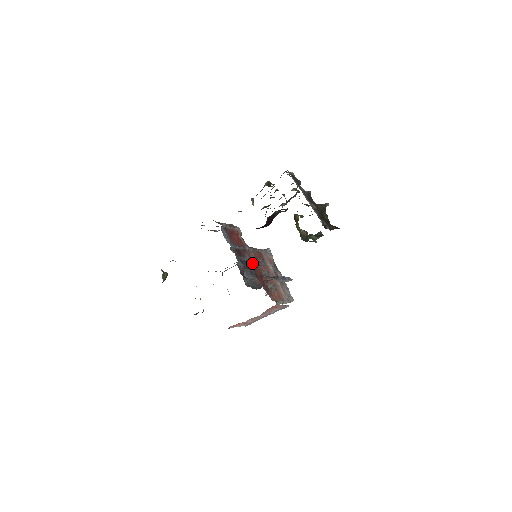
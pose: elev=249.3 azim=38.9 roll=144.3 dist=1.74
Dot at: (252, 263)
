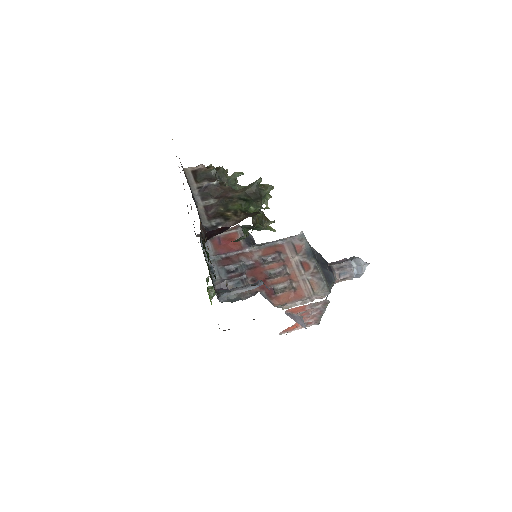
Dot at: (253, 265)
